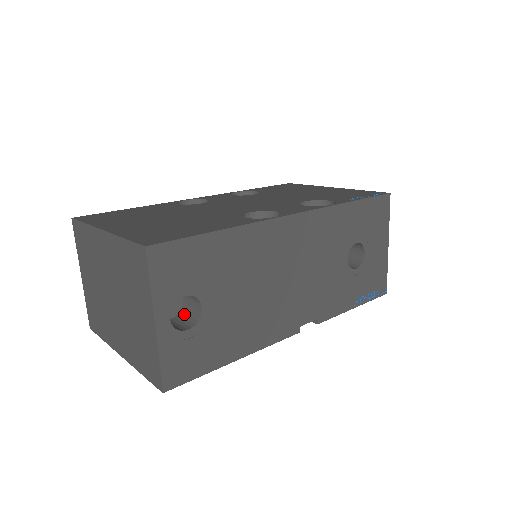
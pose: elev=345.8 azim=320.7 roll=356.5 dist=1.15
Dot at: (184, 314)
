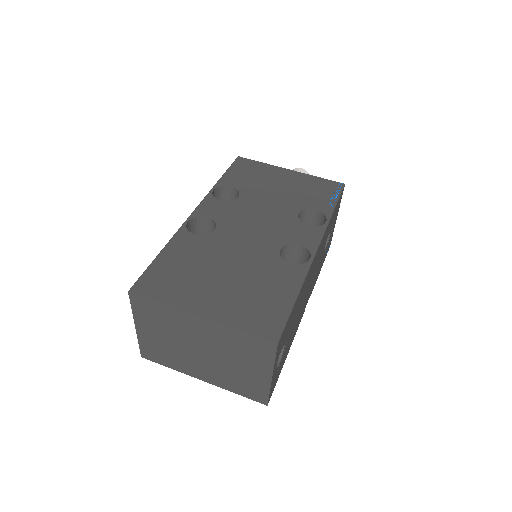
Dot at: occluded
